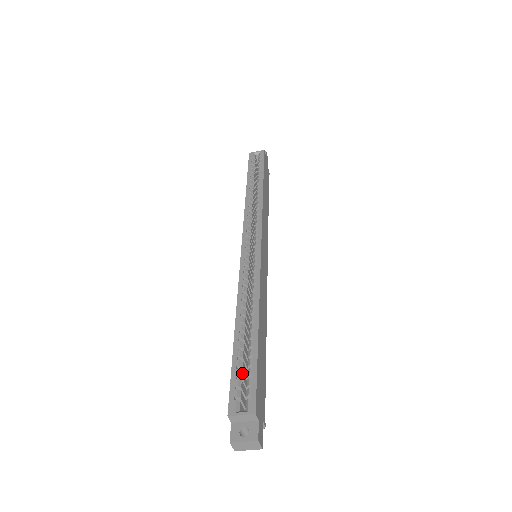
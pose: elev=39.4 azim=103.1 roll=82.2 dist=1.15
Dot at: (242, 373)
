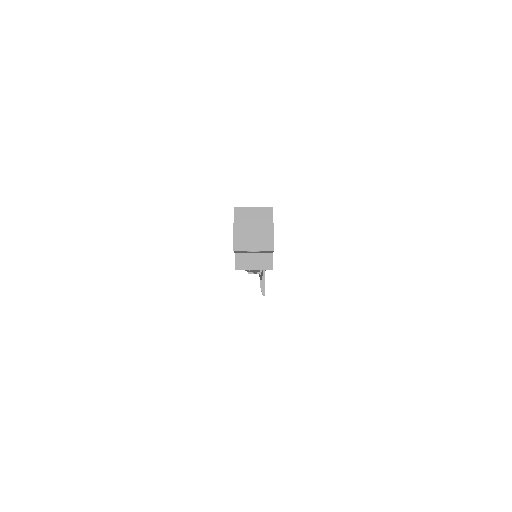
Dot at: occluded
